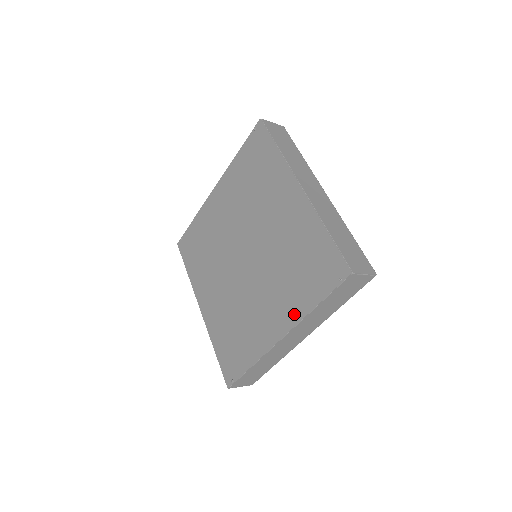
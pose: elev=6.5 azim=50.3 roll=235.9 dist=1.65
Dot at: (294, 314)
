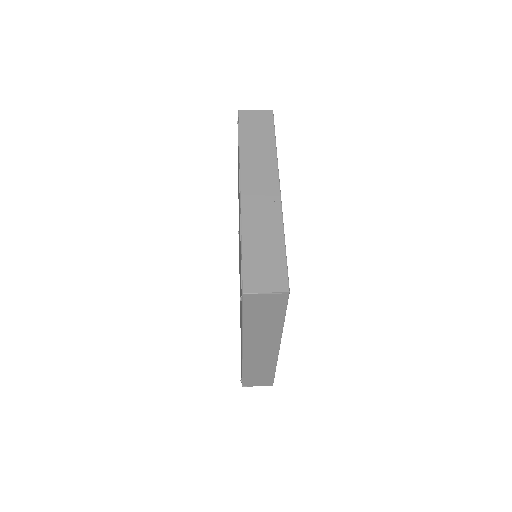
Dot at: occluded
